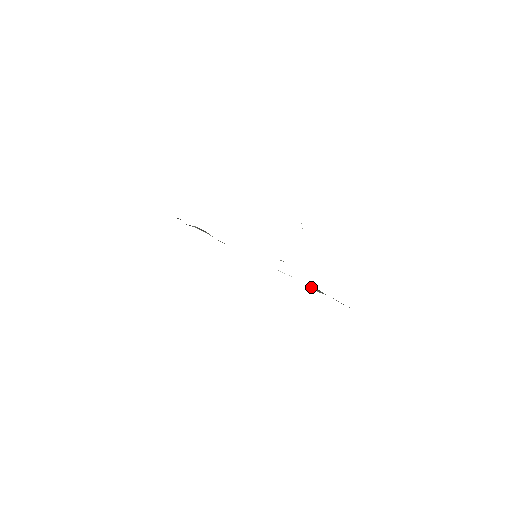
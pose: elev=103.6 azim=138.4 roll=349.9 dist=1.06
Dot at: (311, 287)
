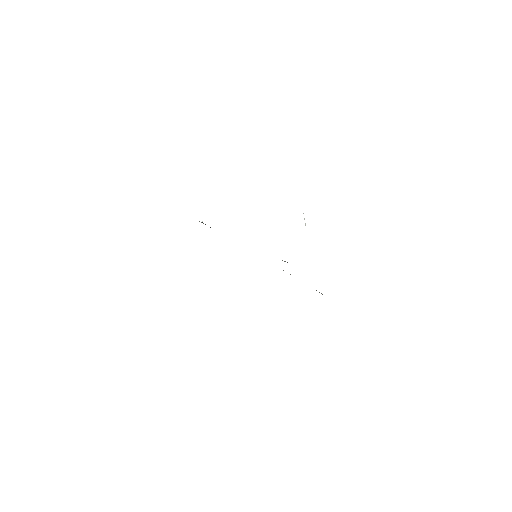
Dot at: occluded
